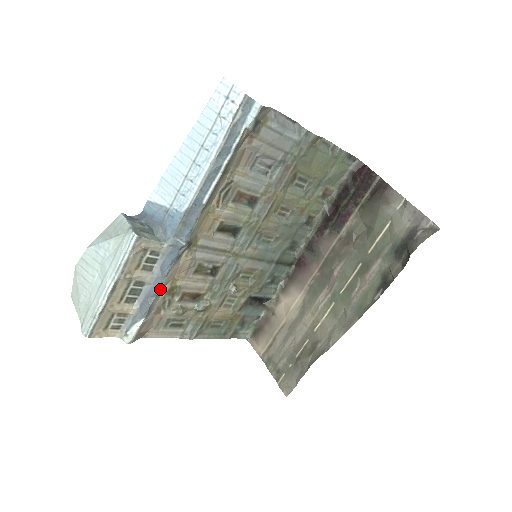
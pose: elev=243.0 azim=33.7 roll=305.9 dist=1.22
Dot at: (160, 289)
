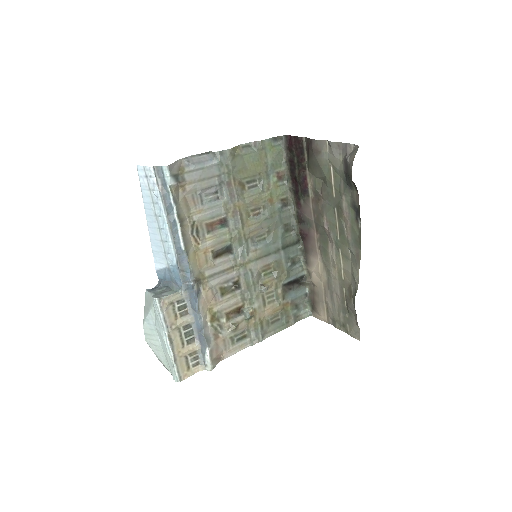
Dot at: (203, 322)
